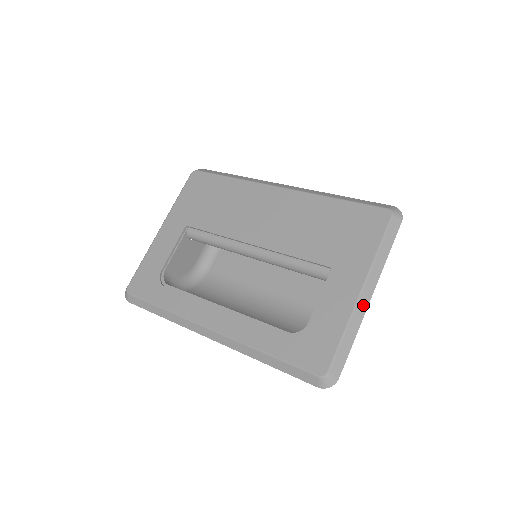
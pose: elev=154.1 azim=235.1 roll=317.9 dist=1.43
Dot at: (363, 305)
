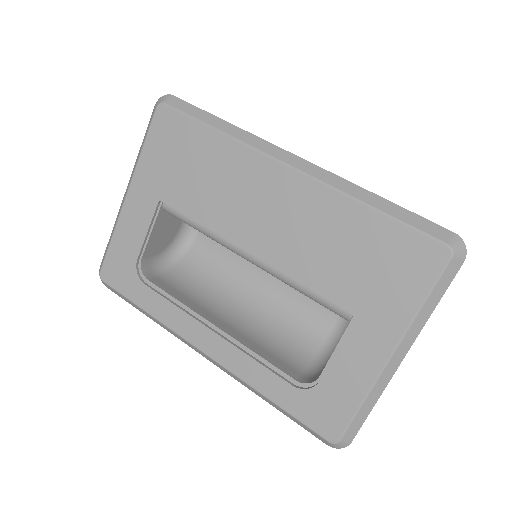
Dot at: (390, 371)
